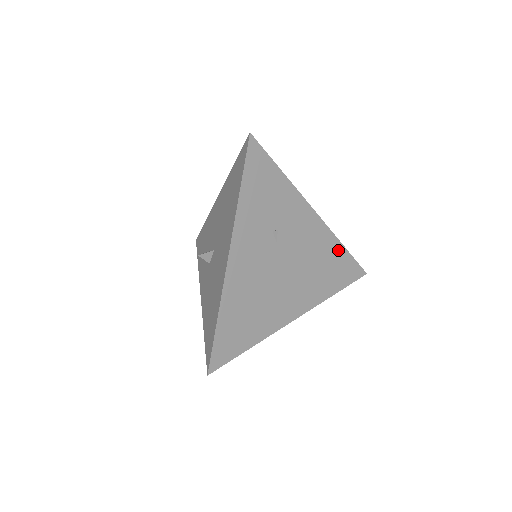
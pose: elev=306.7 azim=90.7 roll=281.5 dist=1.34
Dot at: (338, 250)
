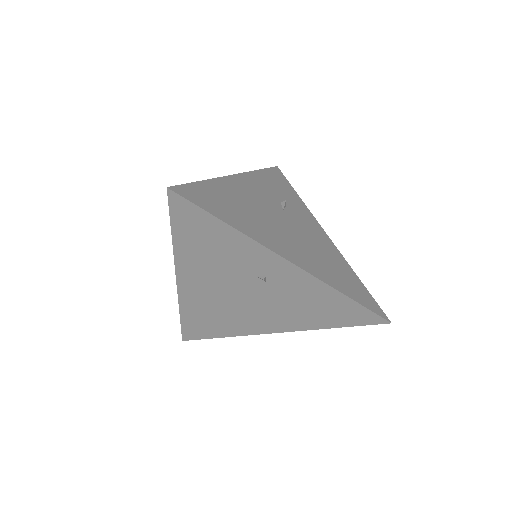
Dot at: (350, 273)
